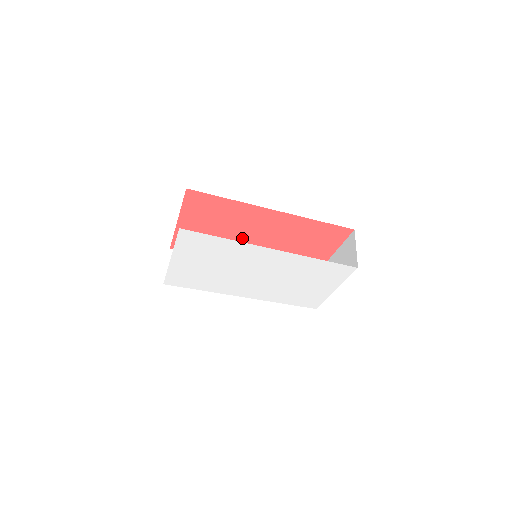
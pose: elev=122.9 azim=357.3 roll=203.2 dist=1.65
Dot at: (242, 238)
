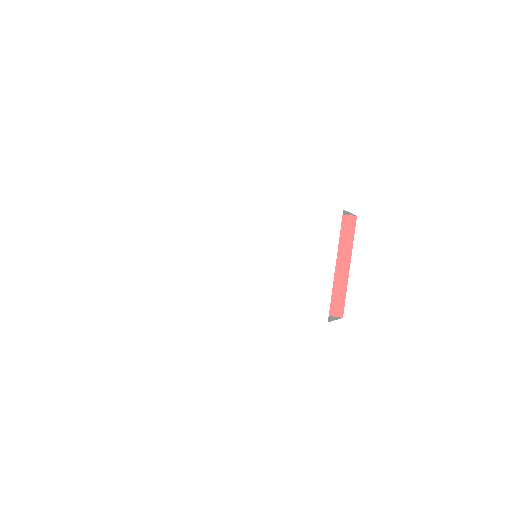
Dot at: occluded
